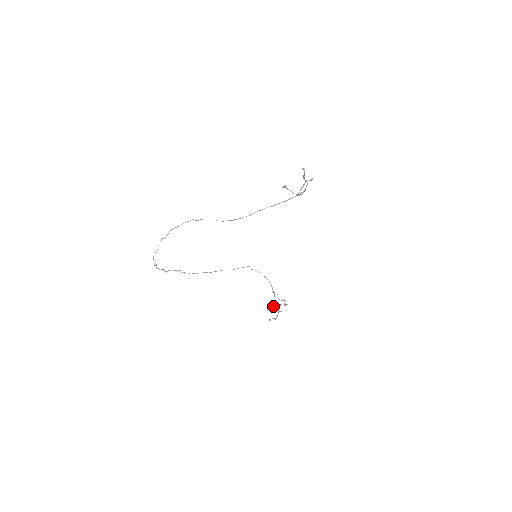
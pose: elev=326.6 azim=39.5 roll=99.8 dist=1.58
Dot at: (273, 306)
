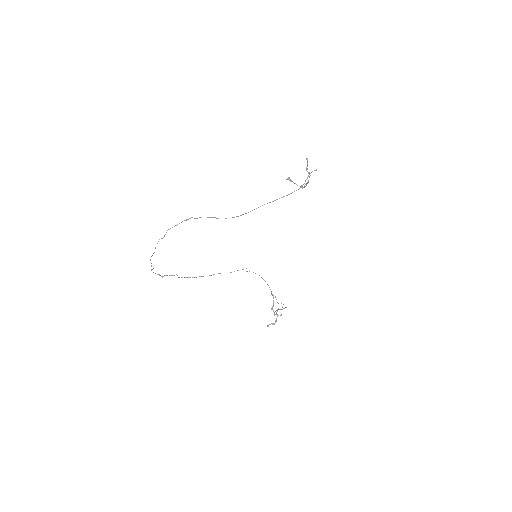
Dot at: (273, 310)
